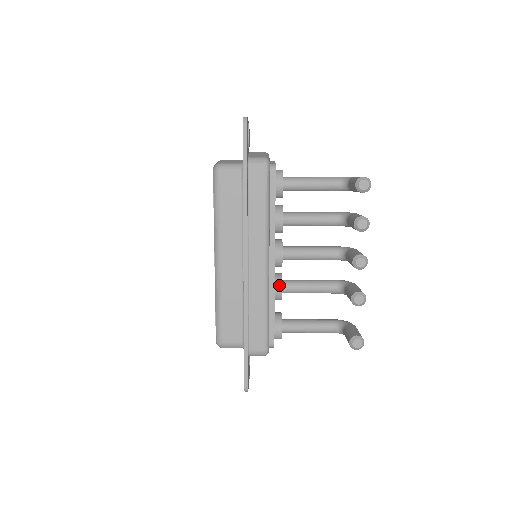
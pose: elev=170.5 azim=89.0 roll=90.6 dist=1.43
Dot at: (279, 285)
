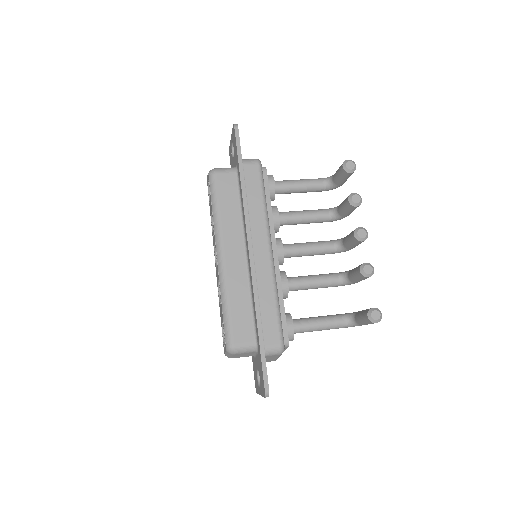
Dot at: (284, 278)
